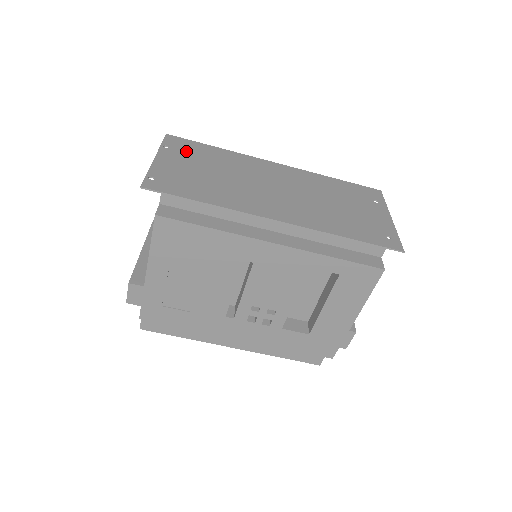
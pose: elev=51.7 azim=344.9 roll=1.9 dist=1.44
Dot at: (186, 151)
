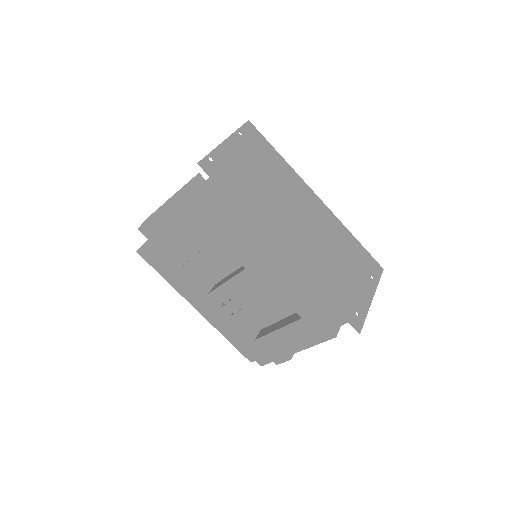
Dot at: (254, 146)
